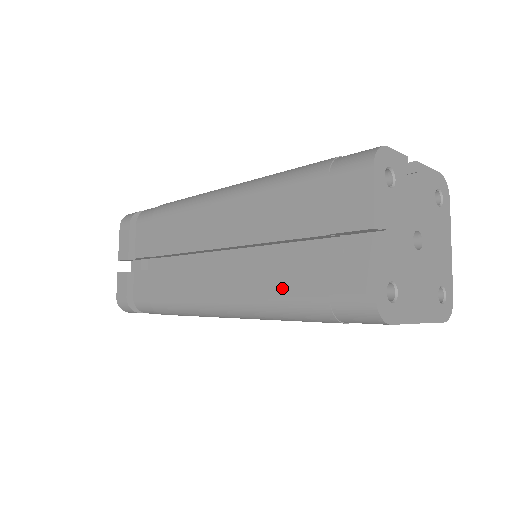
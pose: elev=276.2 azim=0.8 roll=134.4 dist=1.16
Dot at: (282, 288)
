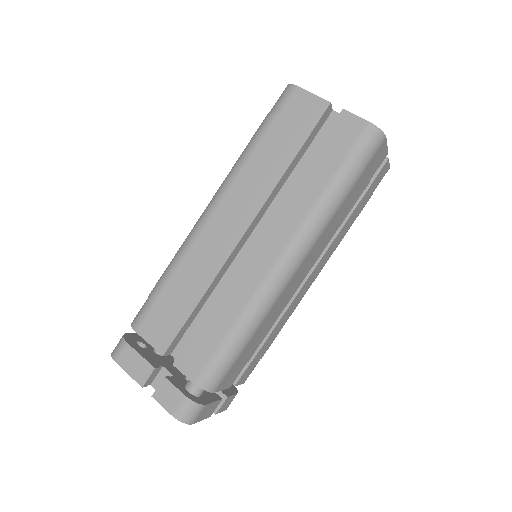
Dot at: (316, 187)
